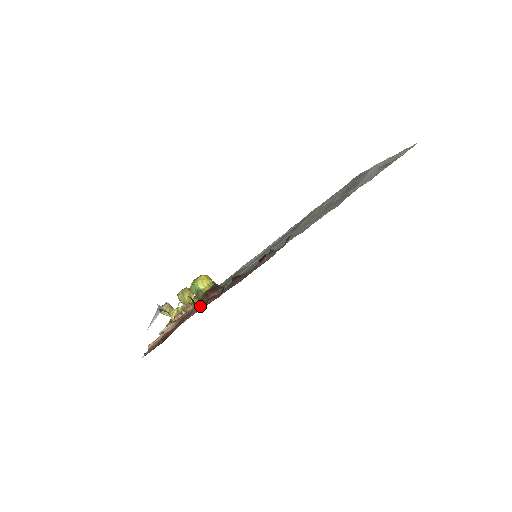
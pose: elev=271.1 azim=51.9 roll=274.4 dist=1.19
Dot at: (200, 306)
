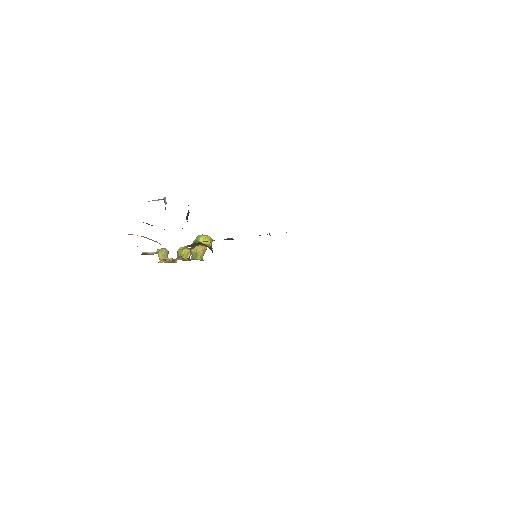
Dot at: occluded
